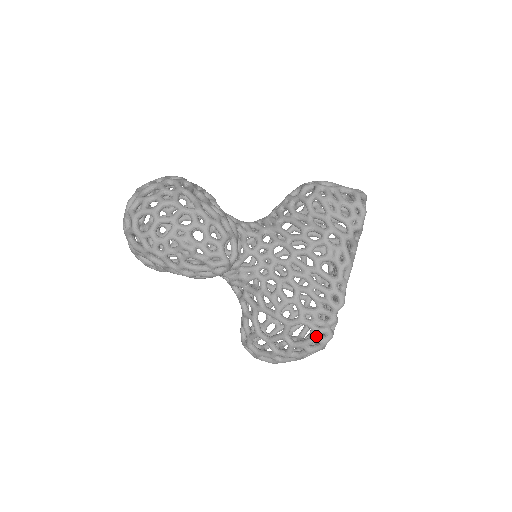
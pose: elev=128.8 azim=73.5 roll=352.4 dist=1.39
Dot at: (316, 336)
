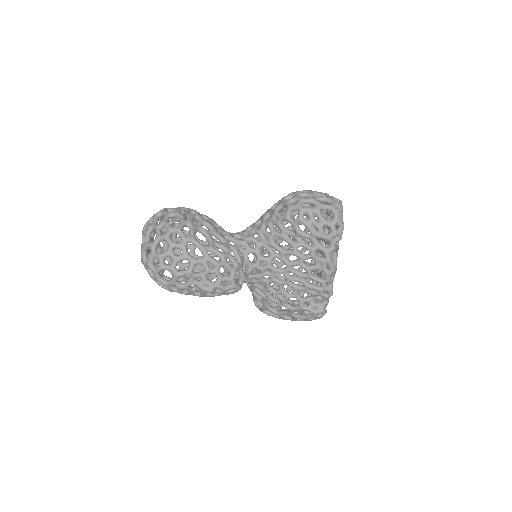
Dot at: (314, 316)
